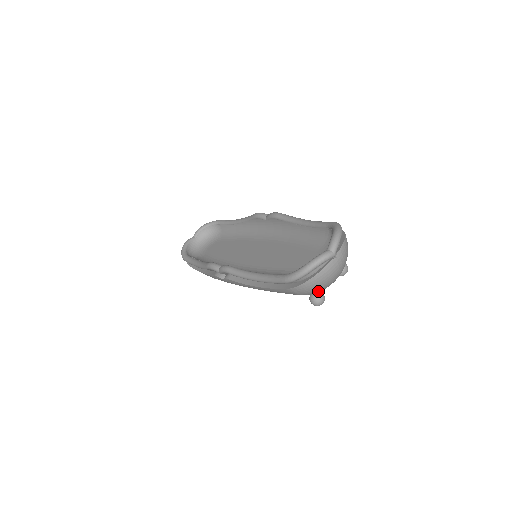
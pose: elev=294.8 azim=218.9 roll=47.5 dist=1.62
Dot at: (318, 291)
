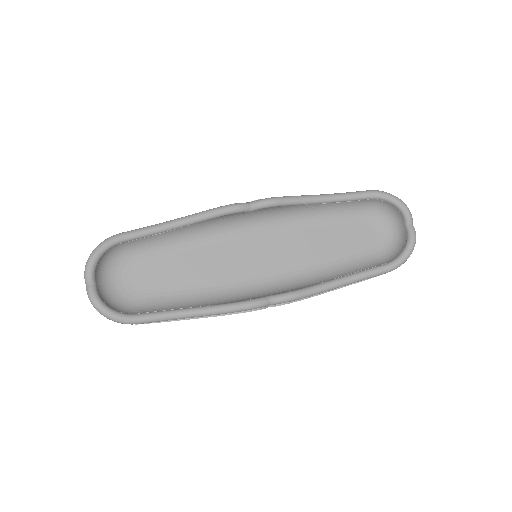
Dot at: occluded
